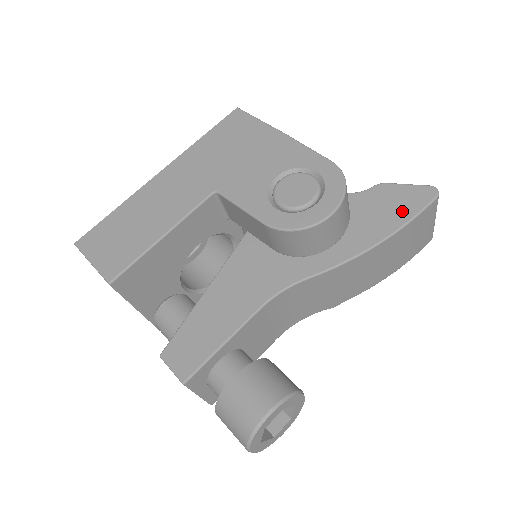
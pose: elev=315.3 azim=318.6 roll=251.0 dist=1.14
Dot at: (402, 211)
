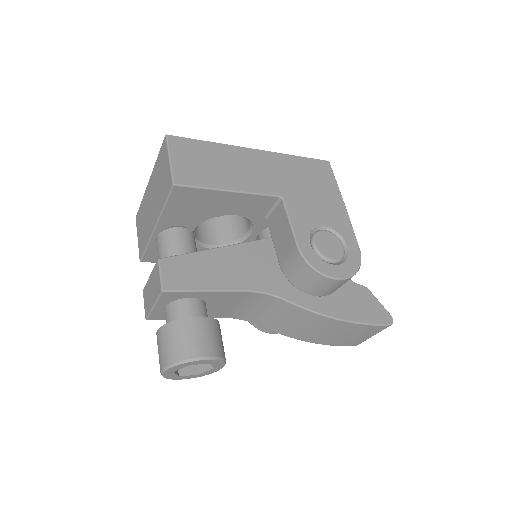
Dot at: (367, 314)
